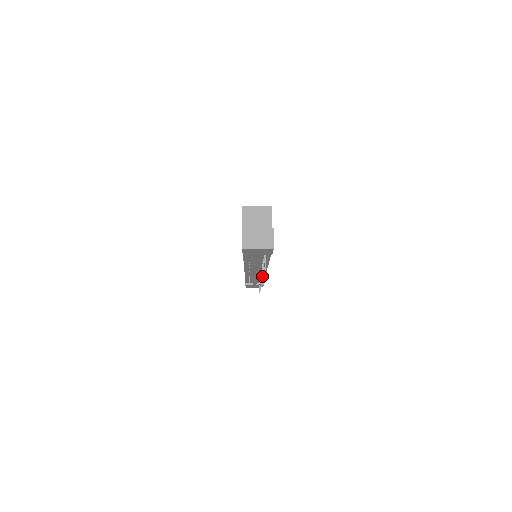
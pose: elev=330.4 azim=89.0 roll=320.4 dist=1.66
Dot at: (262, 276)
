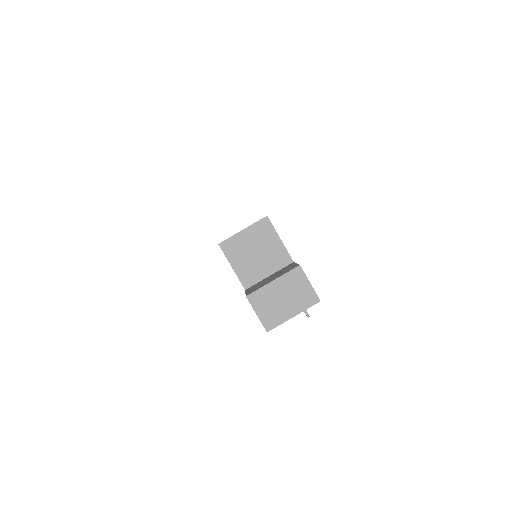
Dot at: occluded
